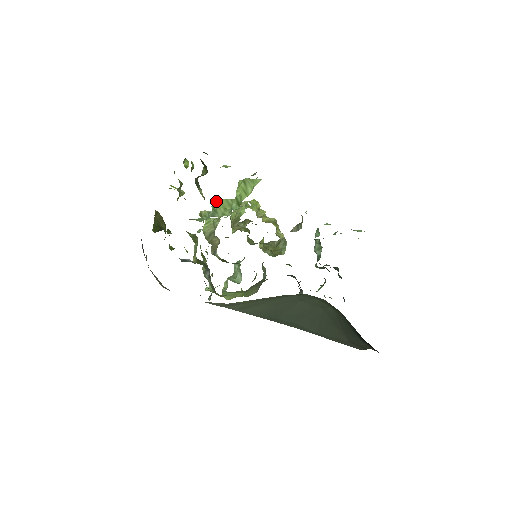
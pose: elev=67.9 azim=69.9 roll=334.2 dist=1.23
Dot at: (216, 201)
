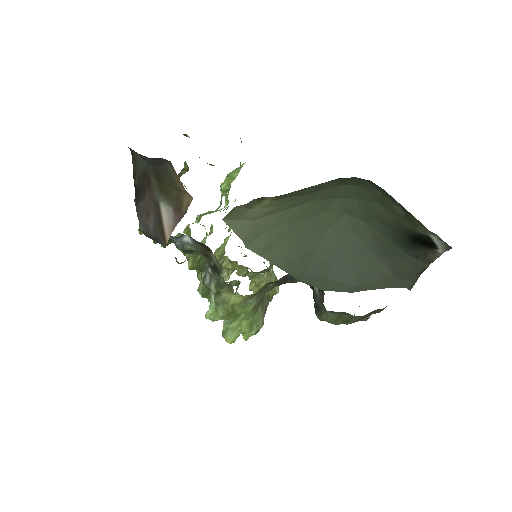
Dot at: occluded
